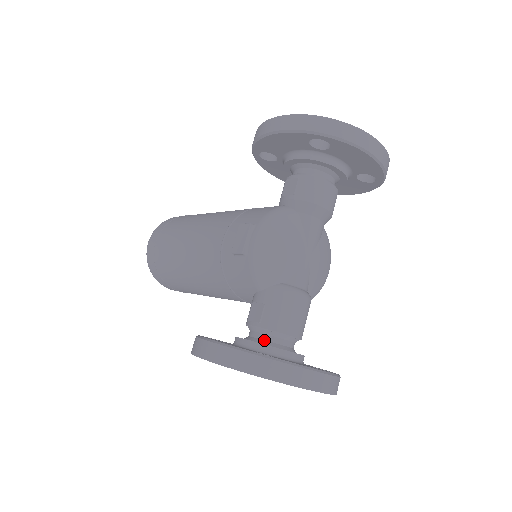
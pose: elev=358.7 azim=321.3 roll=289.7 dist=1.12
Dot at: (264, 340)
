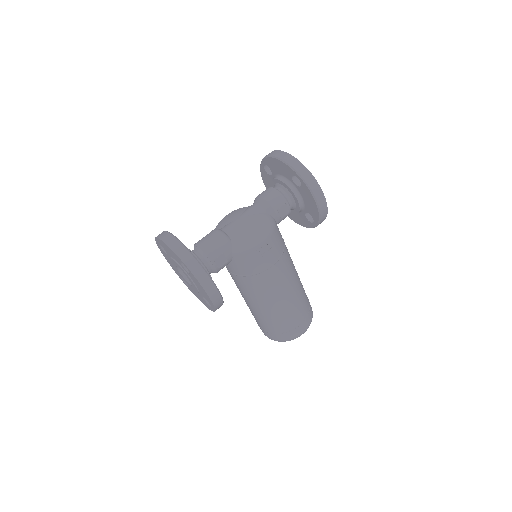
Dot at: occluded
